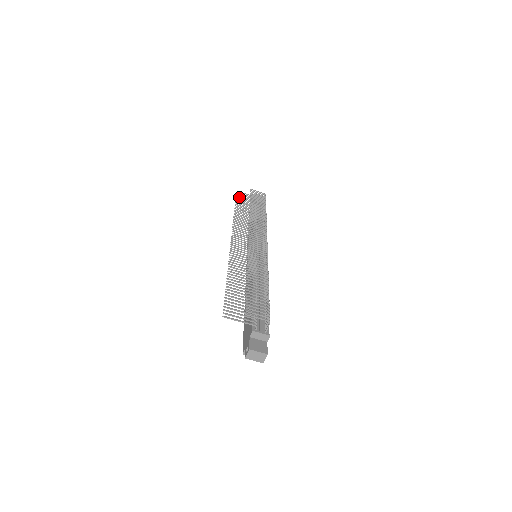
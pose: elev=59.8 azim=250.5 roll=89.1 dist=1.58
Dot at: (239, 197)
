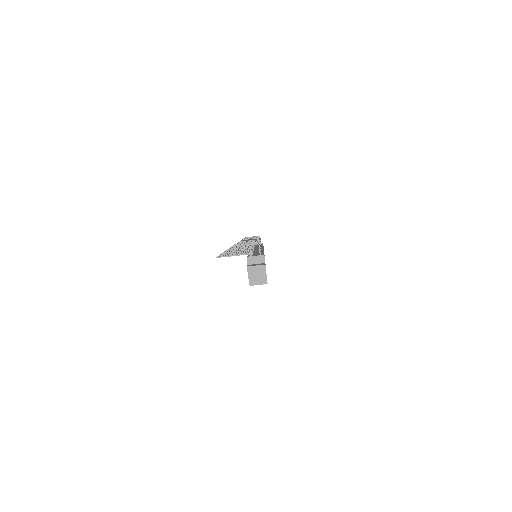
Dot at: occluded
